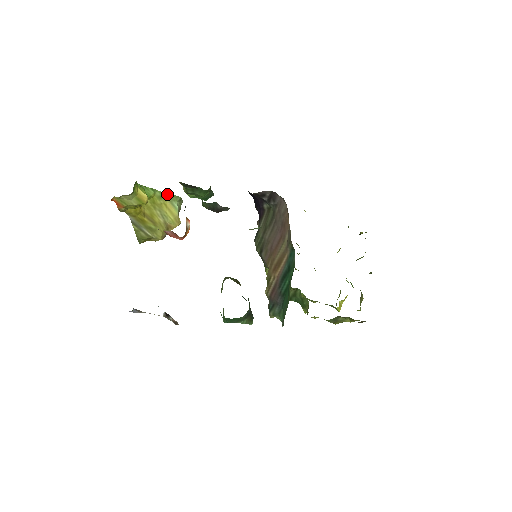
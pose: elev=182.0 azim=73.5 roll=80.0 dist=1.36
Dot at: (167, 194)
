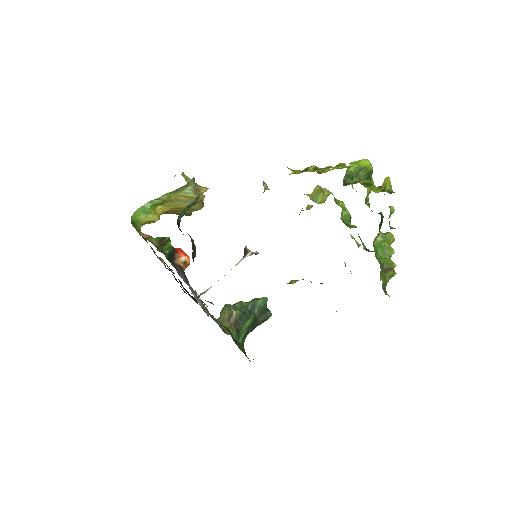
Dot at: (172, 192)
